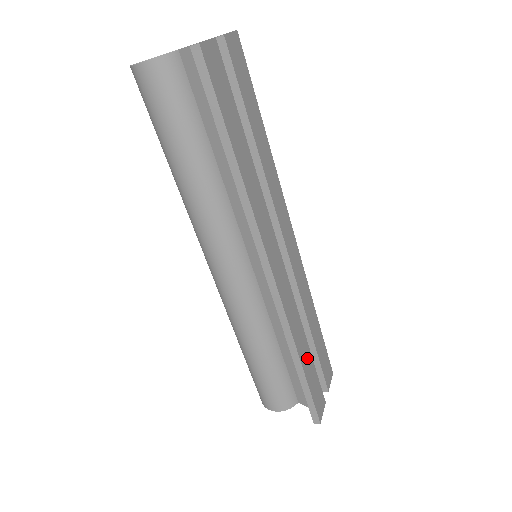
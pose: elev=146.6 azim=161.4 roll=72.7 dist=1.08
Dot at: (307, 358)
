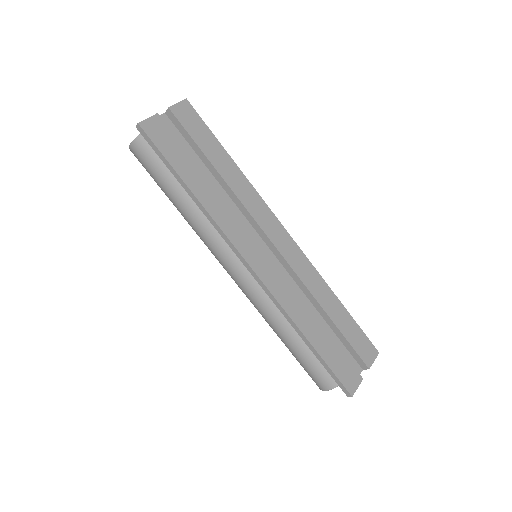
Dot at: (319, 336)
